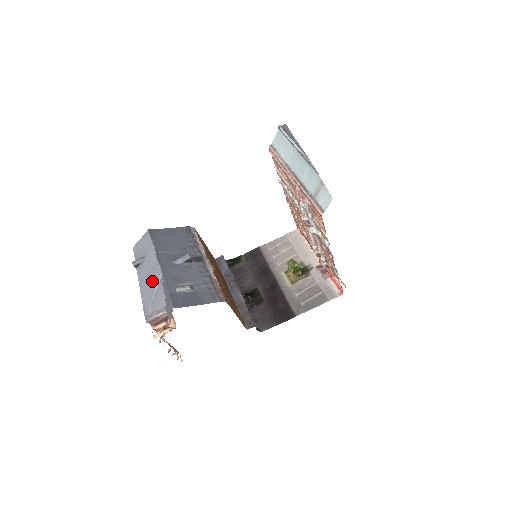
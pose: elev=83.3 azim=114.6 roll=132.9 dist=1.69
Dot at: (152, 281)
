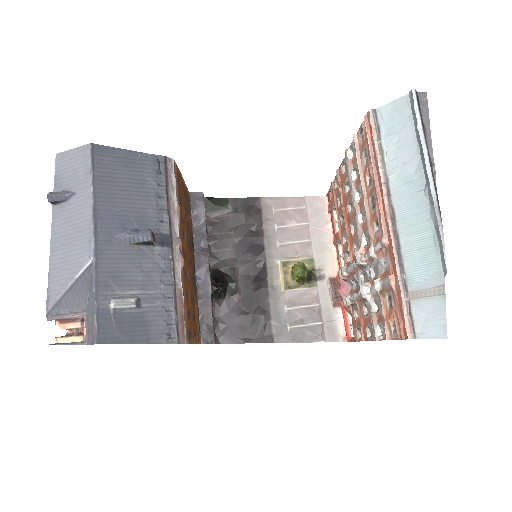
Dot at: (73, 256)
